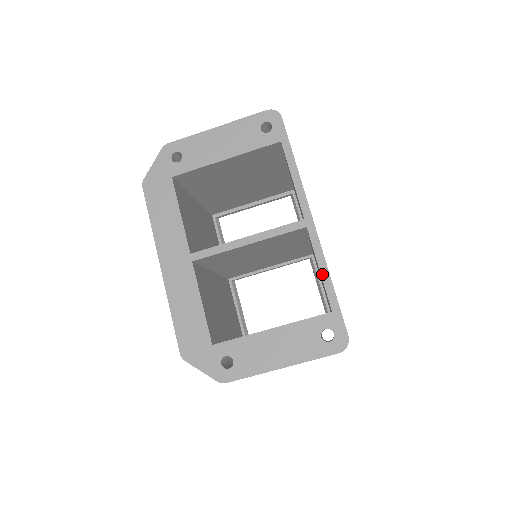
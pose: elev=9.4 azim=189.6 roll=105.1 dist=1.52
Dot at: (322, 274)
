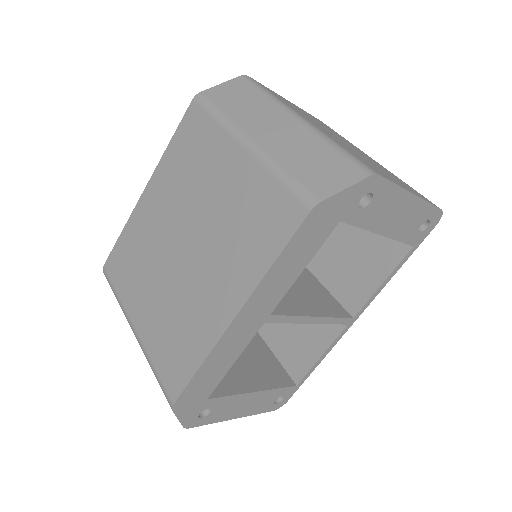
Dot at: (319, 361)
